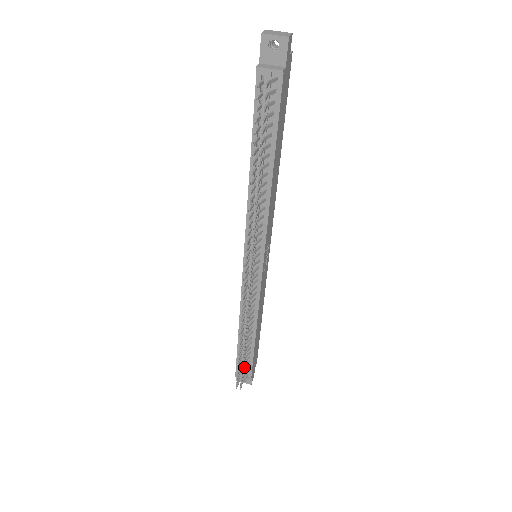
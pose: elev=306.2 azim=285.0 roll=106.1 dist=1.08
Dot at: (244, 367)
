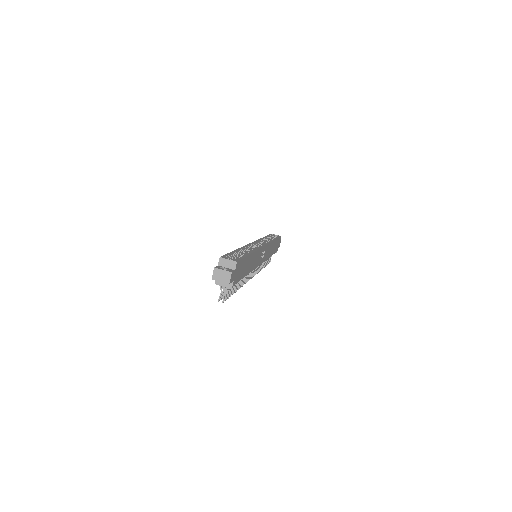
Dot at: occluded
